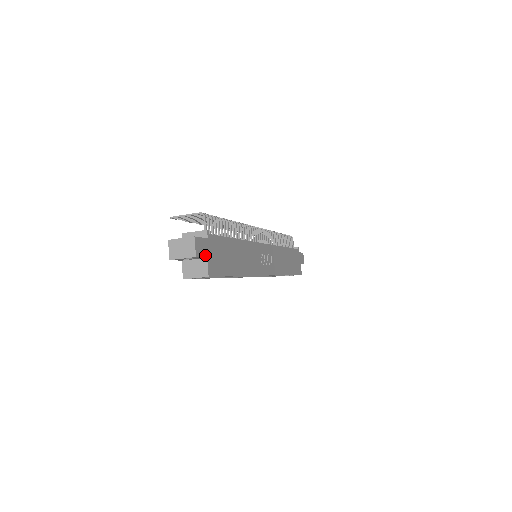
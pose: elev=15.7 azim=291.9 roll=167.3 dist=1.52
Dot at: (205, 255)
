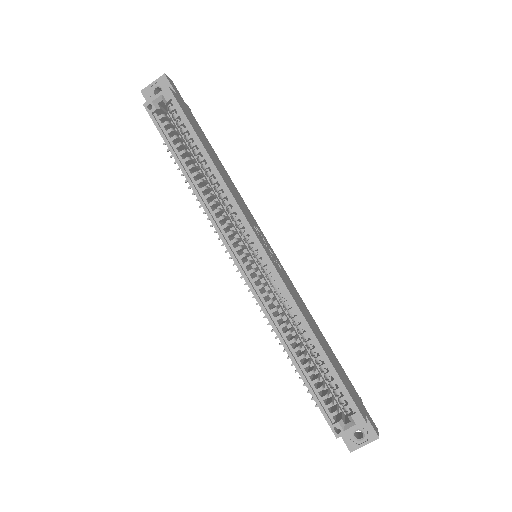
Dot at: (175, 91)
